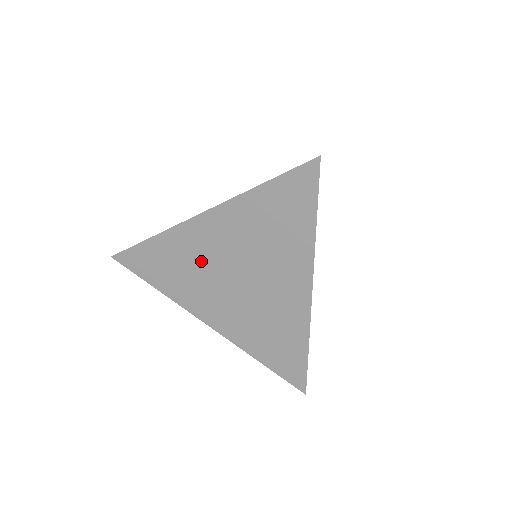
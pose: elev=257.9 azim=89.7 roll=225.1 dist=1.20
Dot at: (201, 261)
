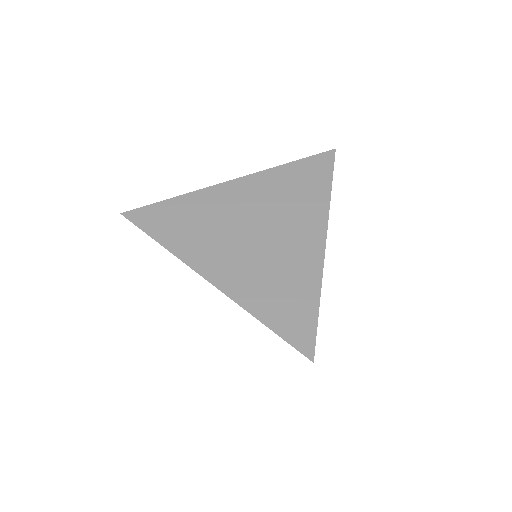
Dot at: occluded
